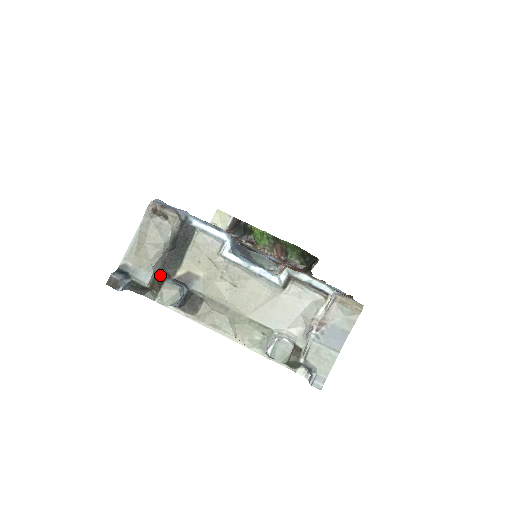
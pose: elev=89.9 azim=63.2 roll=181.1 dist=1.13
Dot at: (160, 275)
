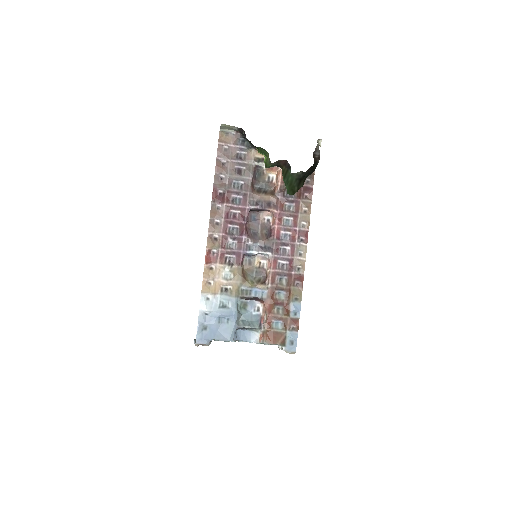
Dot at: occluded
